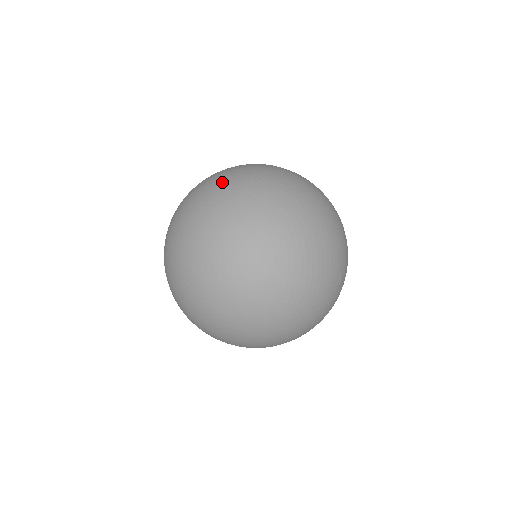
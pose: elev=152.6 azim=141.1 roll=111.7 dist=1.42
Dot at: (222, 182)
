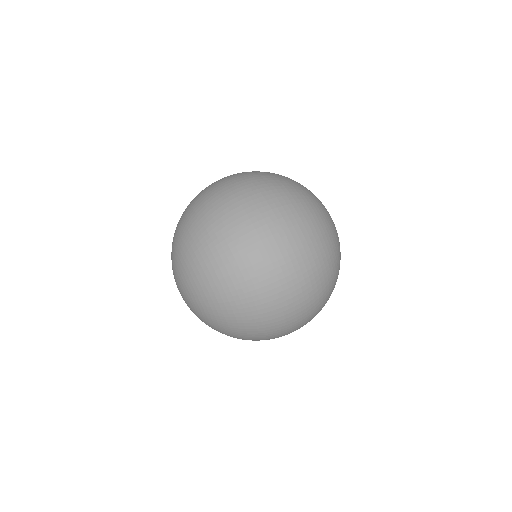
Dot at: (231, 320)
